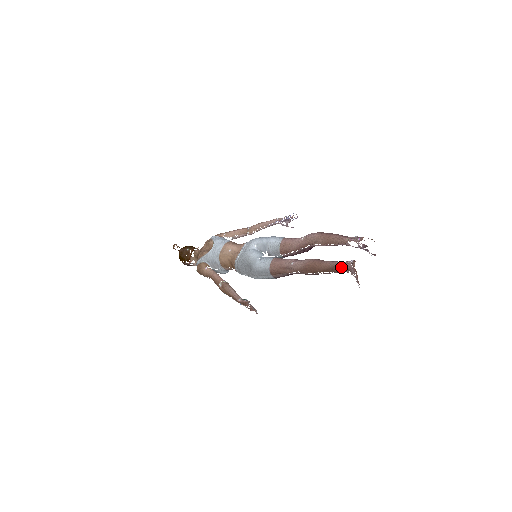
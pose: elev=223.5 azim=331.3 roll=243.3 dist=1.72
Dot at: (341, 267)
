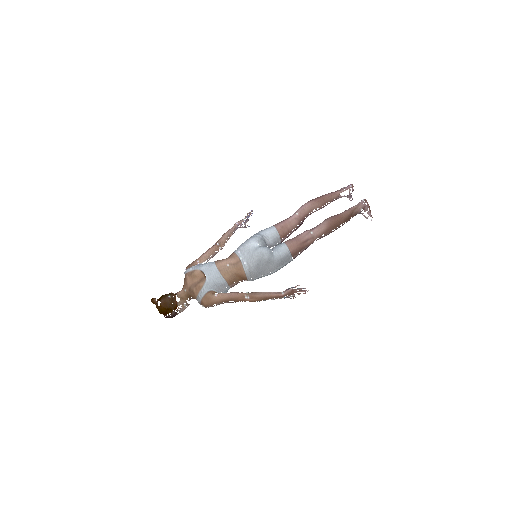
Dot at: (357, 210)
